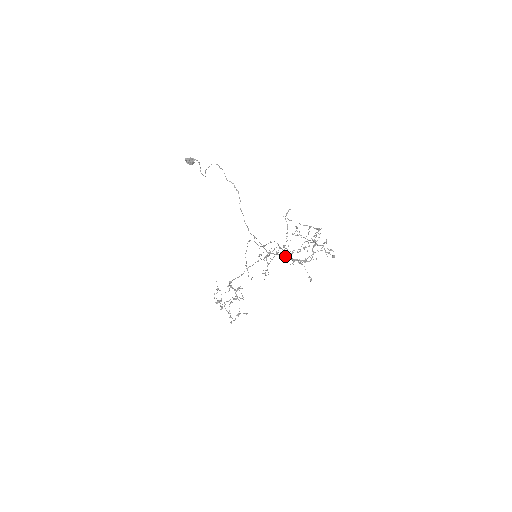
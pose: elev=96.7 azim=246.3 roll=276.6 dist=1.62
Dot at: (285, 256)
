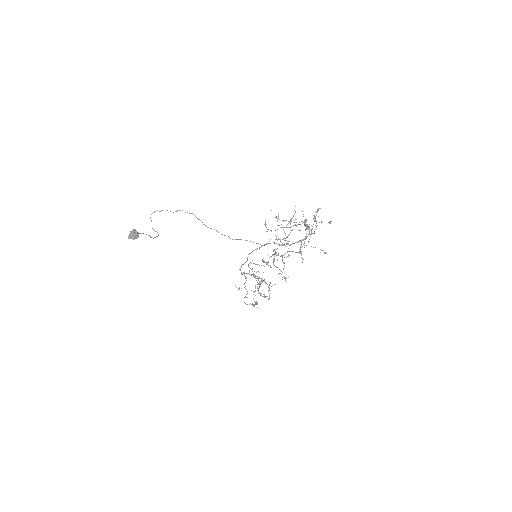
Dot at: occluded
